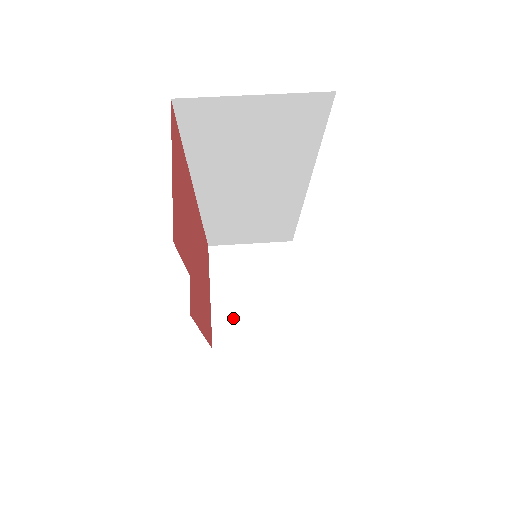
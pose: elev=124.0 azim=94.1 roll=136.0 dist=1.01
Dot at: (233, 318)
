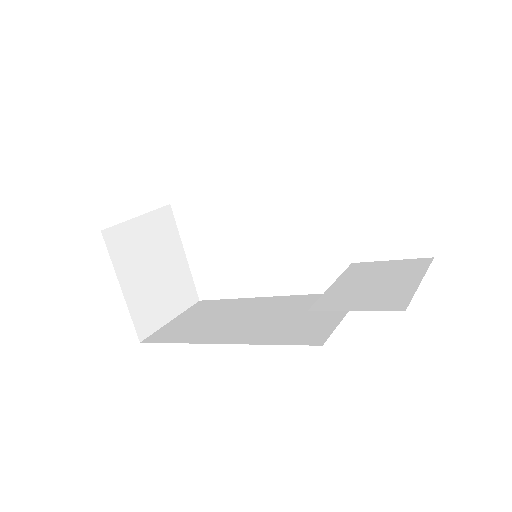
Dot at: (147, 303)
